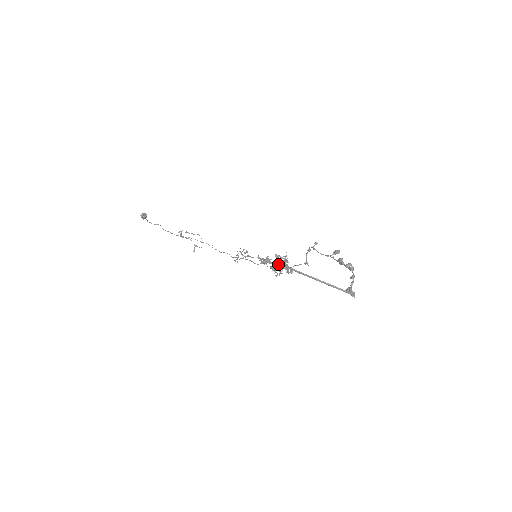
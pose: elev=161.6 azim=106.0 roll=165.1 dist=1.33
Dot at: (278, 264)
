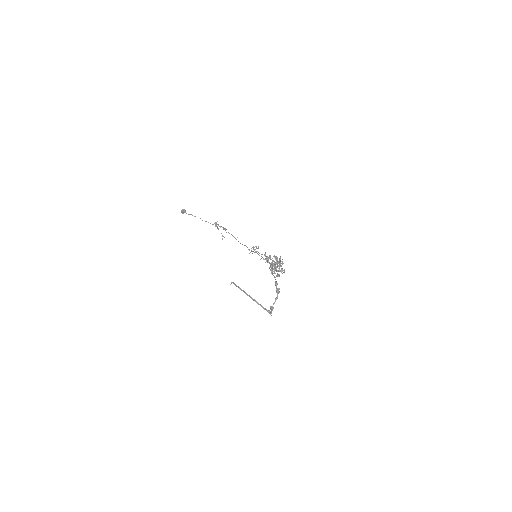
Dot at: (274, 264)
